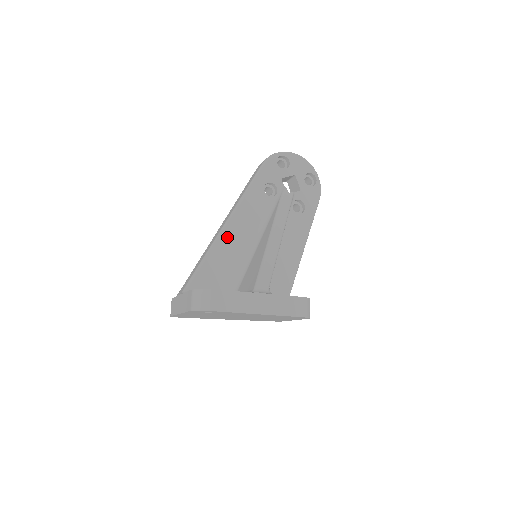
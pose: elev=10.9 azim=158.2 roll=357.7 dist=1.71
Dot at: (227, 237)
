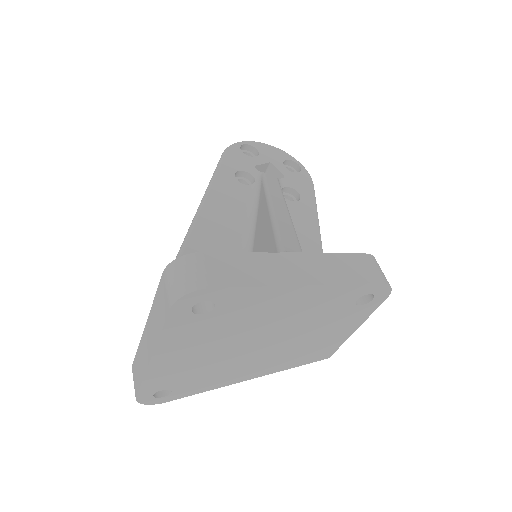
Dot at: (202, 236)
